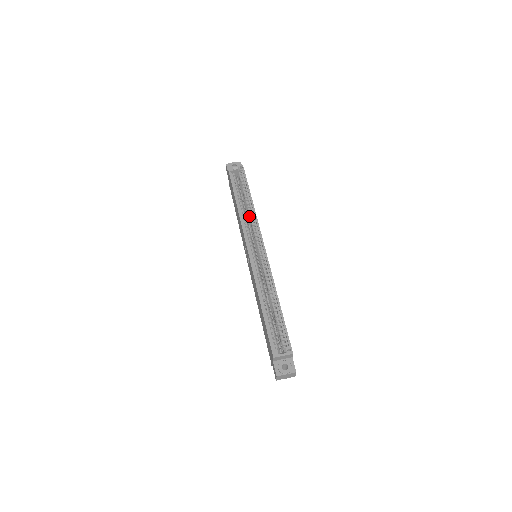
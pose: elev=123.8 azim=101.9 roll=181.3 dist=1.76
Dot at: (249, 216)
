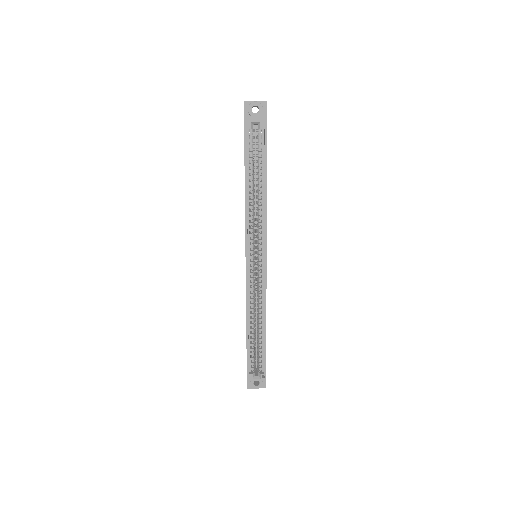
Dot at: (258, 208)
